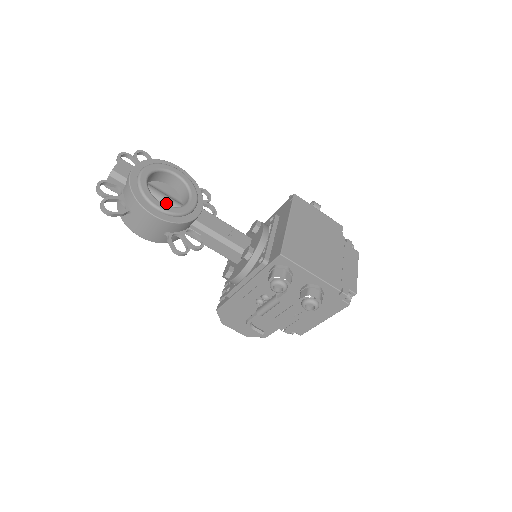
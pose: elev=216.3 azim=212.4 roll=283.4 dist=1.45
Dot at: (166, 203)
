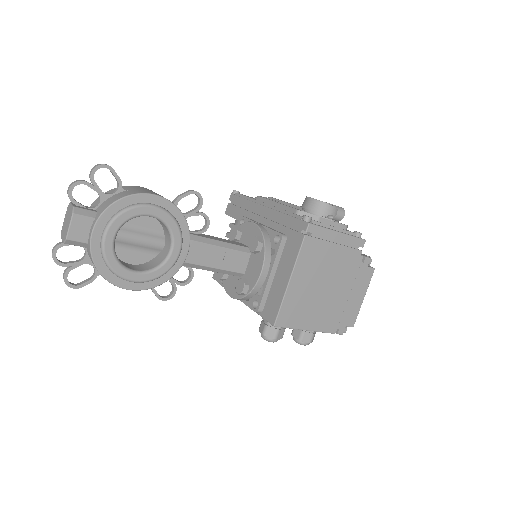
Dot at: (143, 246)
